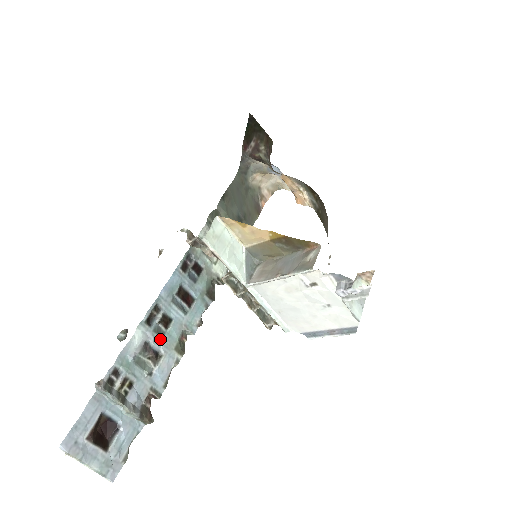
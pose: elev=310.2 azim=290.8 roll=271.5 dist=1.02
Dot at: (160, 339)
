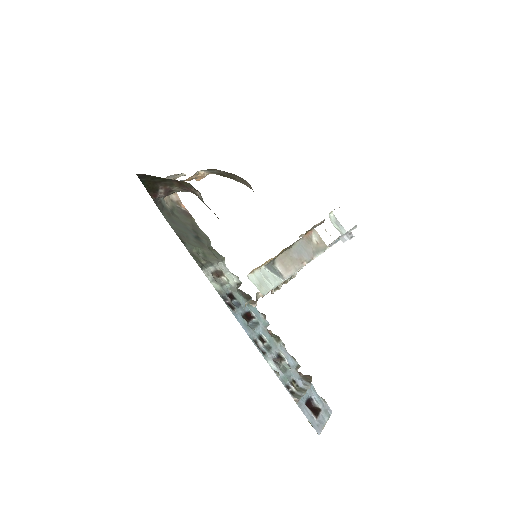
Dot at: (272, 350)
